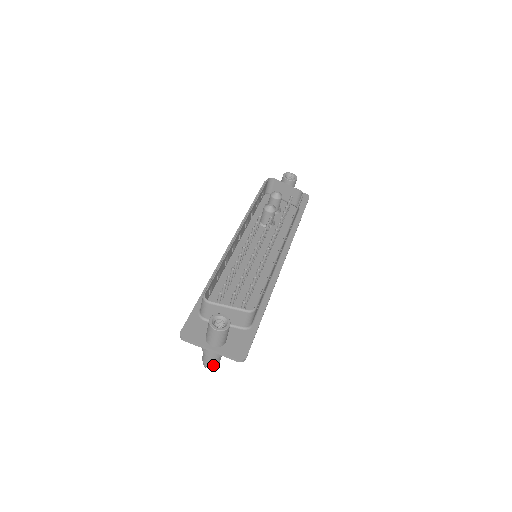
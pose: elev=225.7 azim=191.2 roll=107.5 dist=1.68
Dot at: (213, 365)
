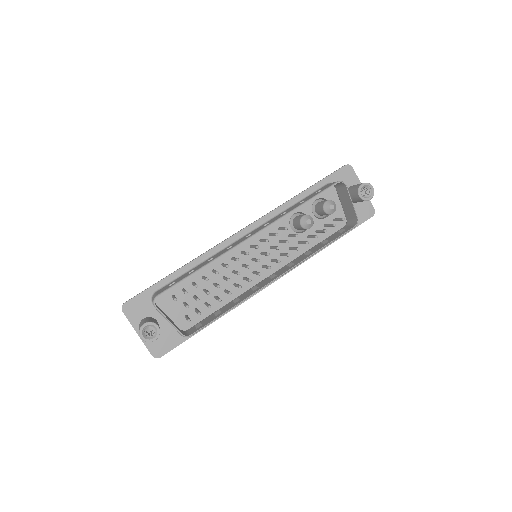
Dot at: occluded
